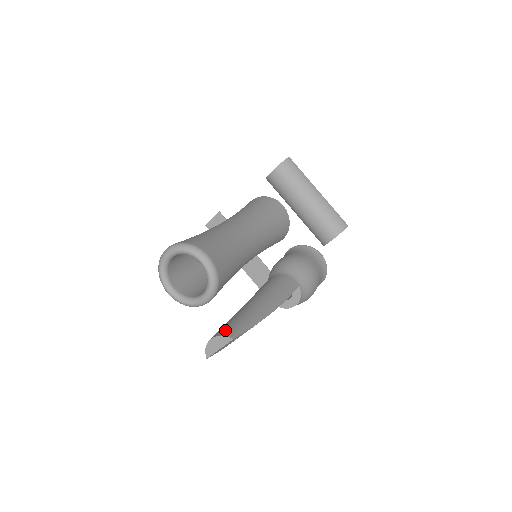
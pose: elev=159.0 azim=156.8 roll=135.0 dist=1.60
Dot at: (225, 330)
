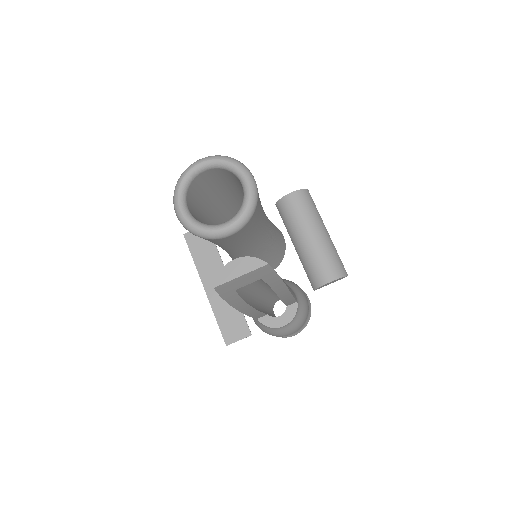
Dot at: occluded
